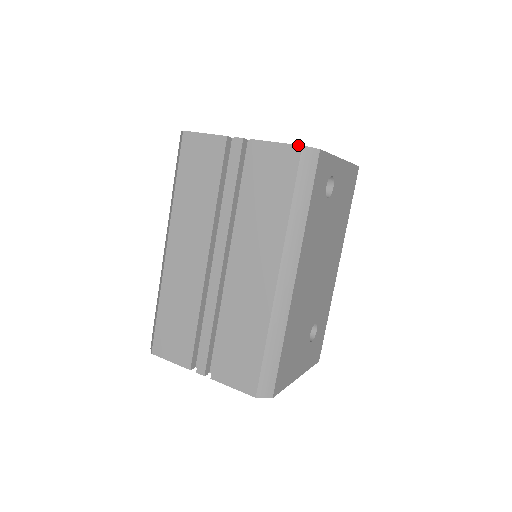
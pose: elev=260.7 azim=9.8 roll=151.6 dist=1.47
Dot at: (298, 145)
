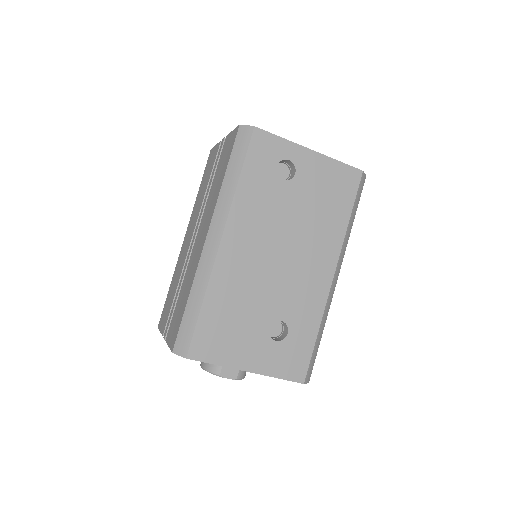
Dot at: (238, 125)
